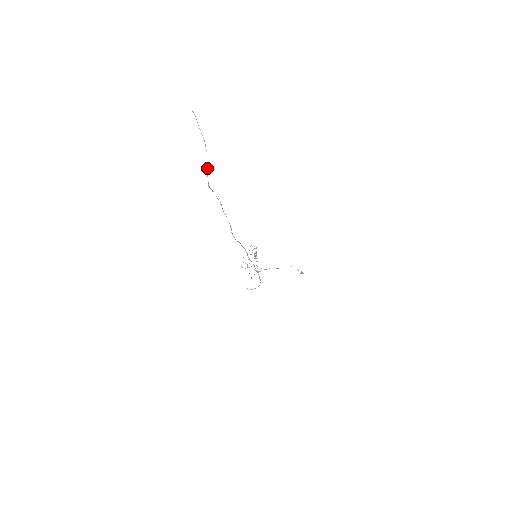
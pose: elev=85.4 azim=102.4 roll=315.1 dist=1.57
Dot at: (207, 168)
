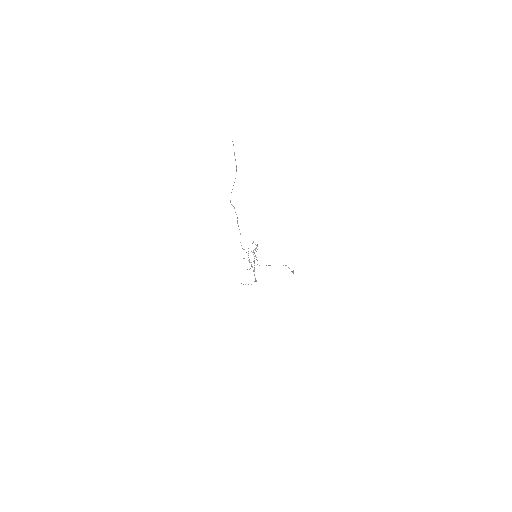
Dot at: occluded
